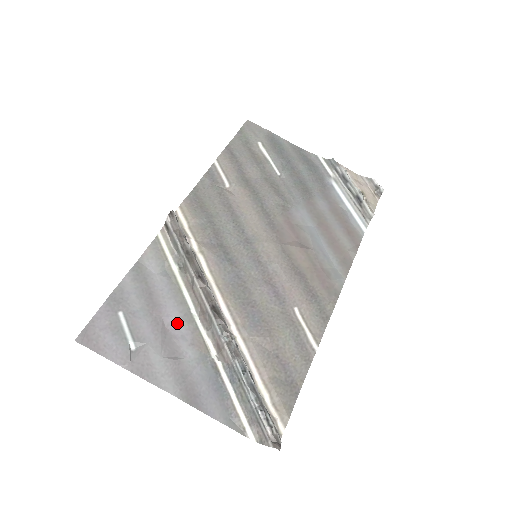
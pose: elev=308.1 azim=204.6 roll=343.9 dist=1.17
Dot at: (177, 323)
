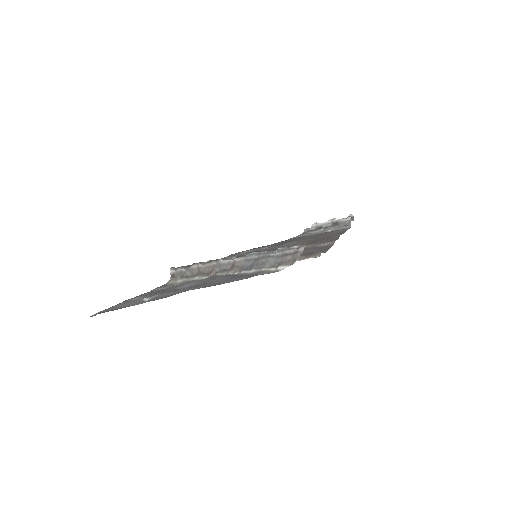
Dot at: (190, 285)
